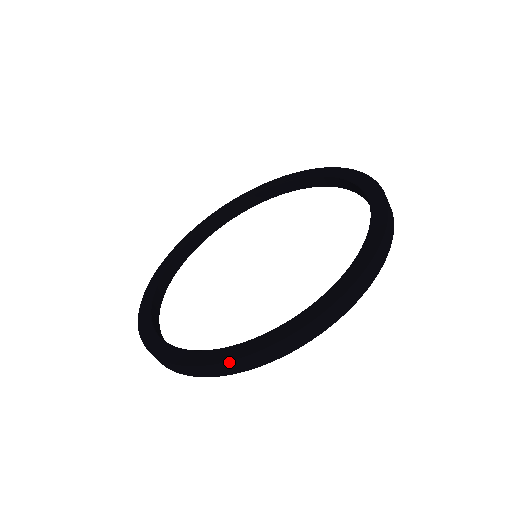
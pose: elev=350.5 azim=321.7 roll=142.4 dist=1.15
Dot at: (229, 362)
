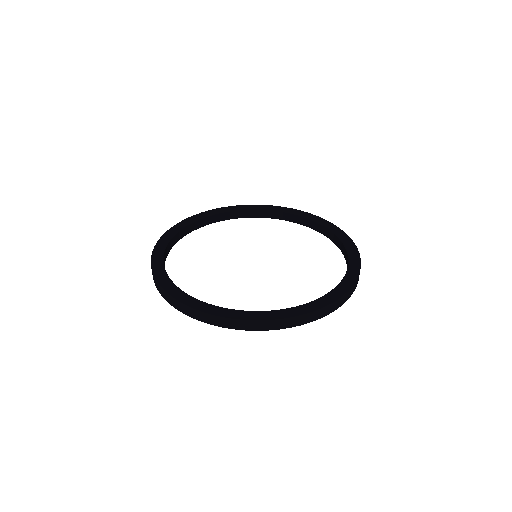
Dot at: (326, 307)
